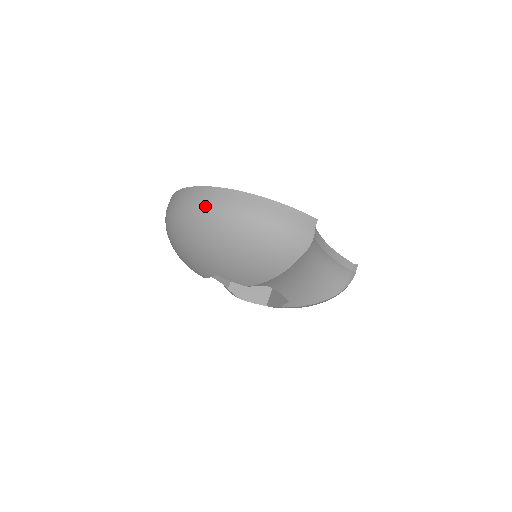
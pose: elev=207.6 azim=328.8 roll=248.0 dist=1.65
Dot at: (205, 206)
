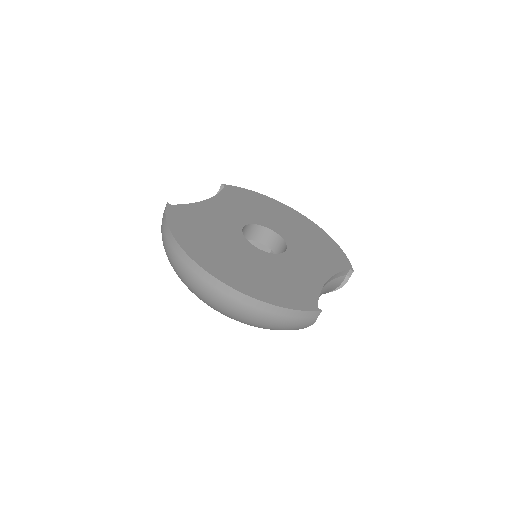
Dot at: (211, 295)
